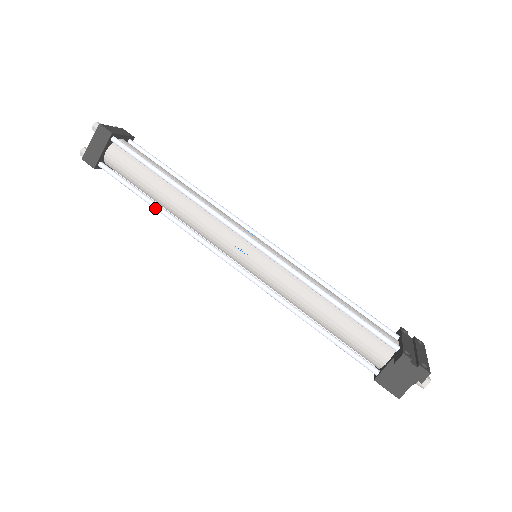
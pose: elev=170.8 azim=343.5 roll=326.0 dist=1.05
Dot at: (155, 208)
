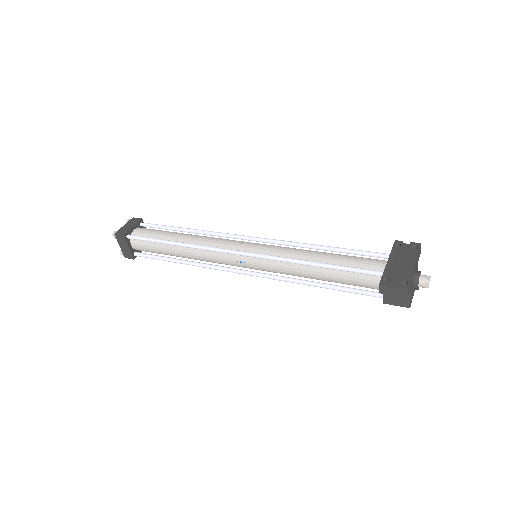
Dot at: occluded
